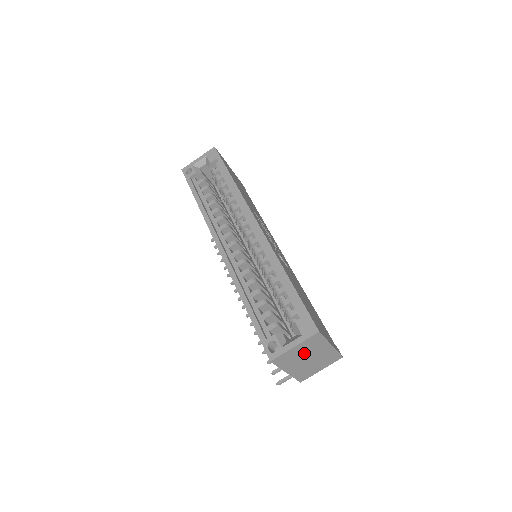
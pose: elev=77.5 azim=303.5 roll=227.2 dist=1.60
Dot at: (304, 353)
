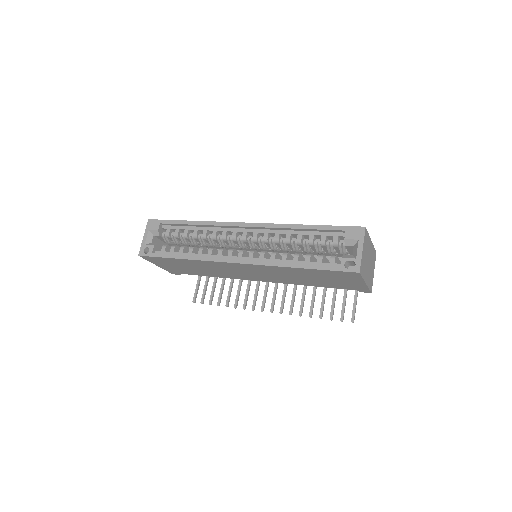
Dot at: (366, 256)
